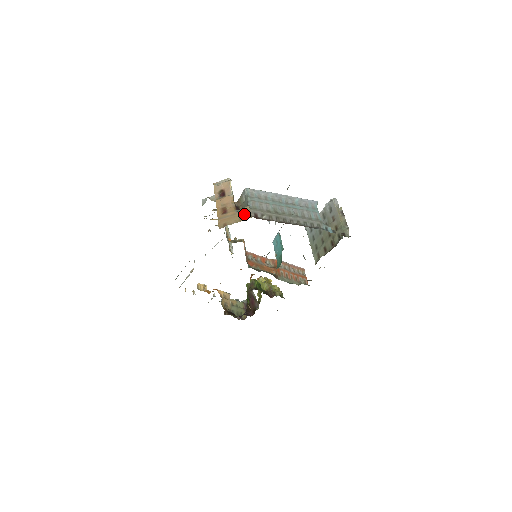
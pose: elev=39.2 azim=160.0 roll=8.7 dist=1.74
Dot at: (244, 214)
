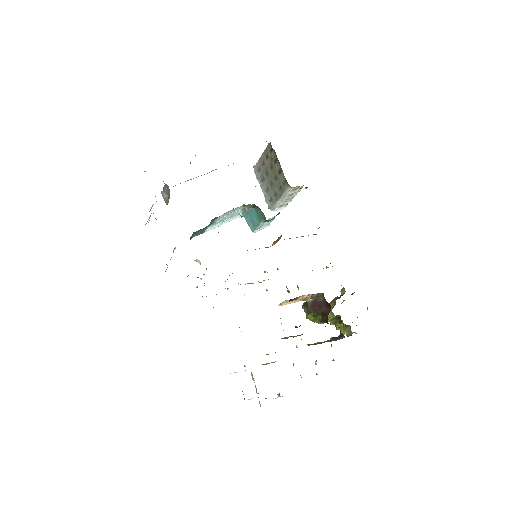
Dot at: occluded
